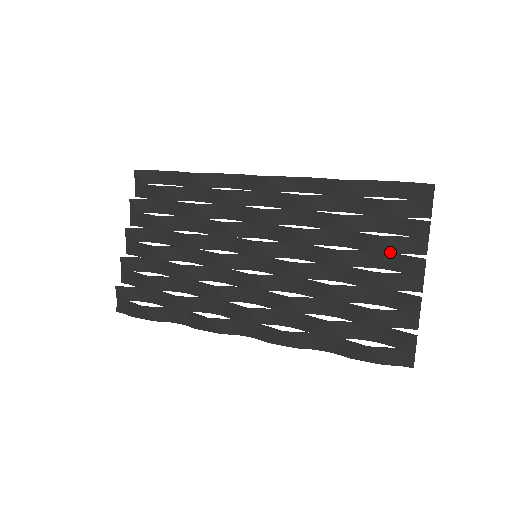
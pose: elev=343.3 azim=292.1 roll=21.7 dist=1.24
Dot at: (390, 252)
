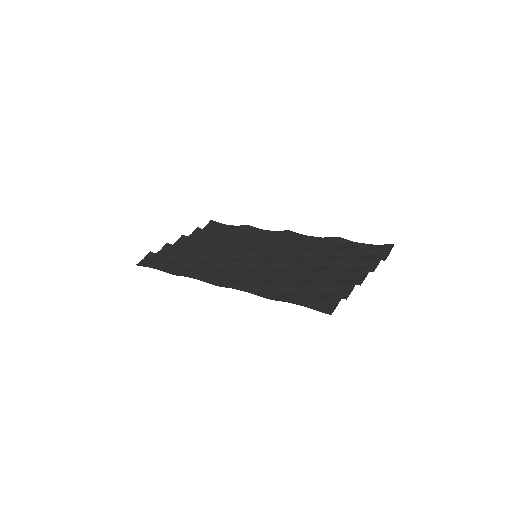
Dot at: (348, 265)
